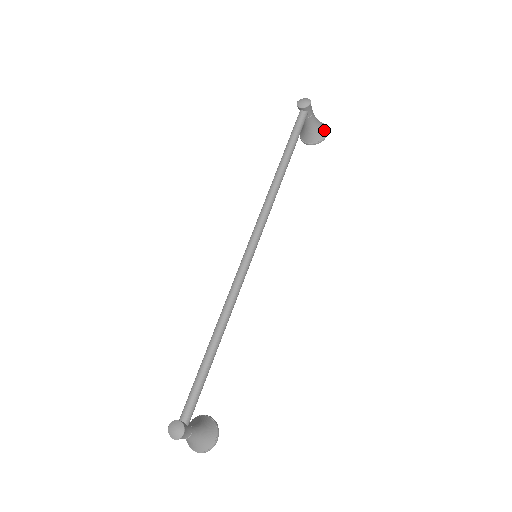
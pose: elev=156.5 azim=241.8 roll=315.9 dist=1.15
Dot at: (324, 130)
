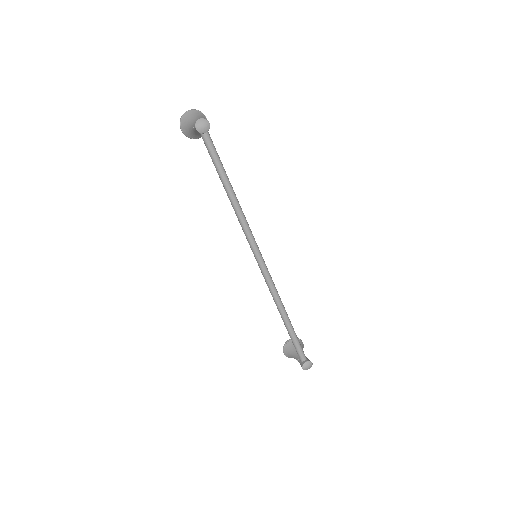
Dot at: occluded
